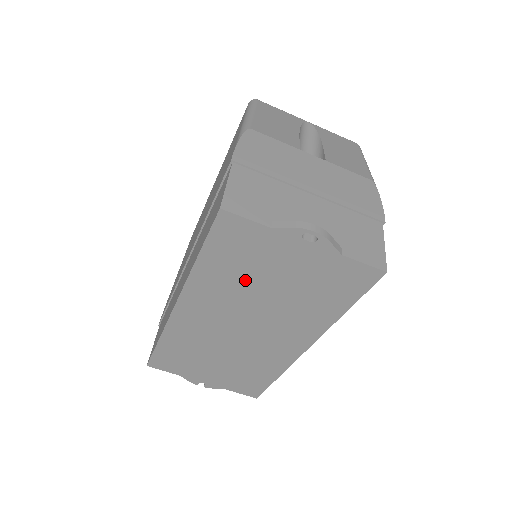
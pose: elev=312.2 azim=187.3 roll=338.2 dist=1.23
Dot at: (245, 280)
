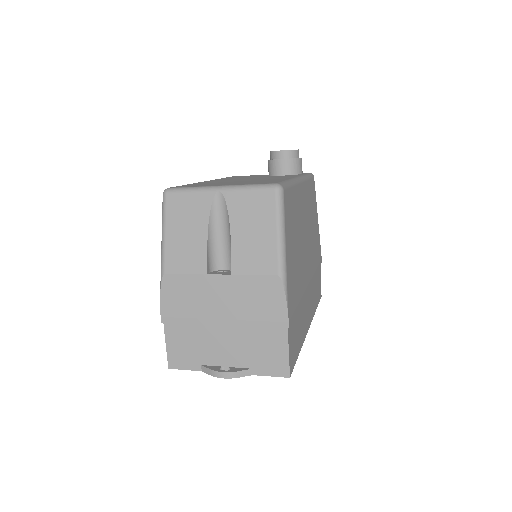
Dot at: occluded
